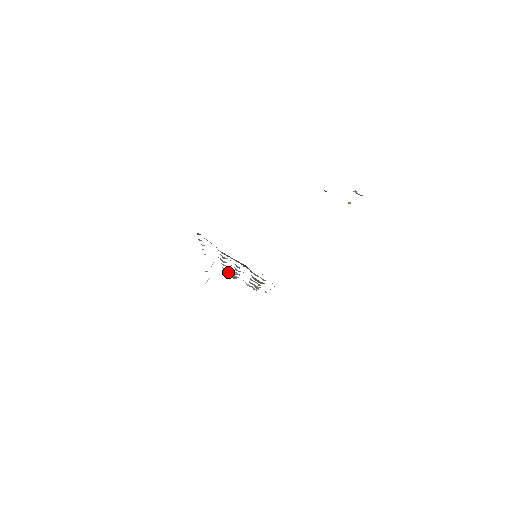
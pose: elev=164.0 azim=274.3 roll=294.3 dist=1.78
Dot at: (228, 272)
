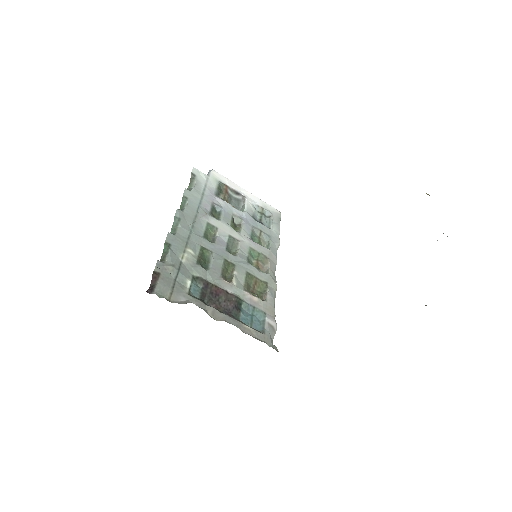
Dot at: (229, 194)
